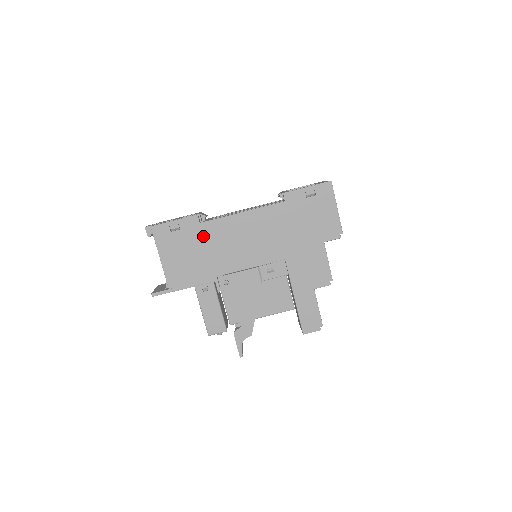
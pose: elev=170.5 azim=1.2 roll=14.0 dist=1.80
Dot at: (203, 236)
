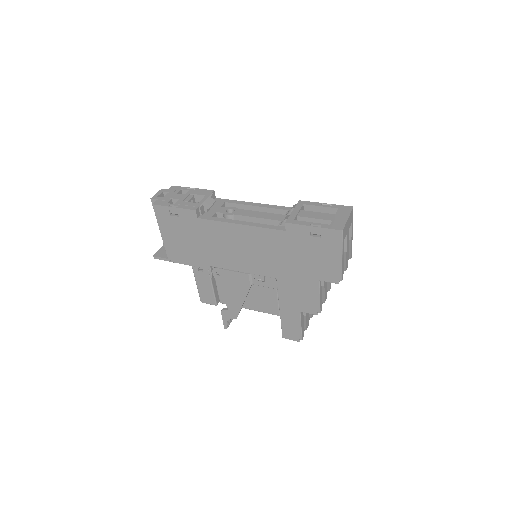
Dot at: (200, 230)
